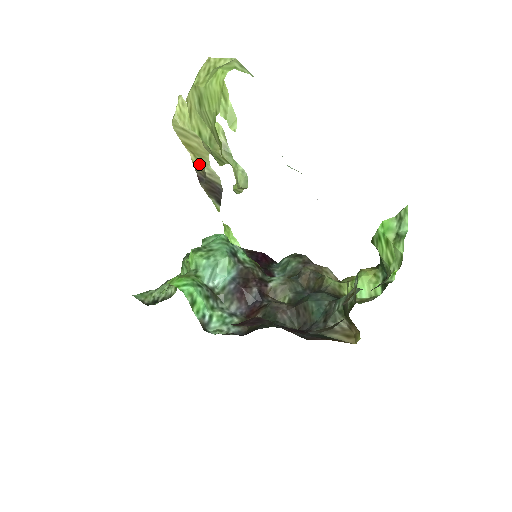
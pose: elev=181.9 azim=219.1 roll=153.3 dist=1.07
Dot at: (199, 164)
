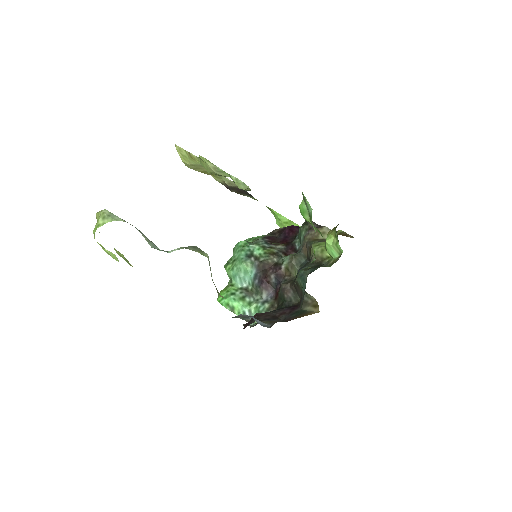
Dot at: (220, 179)
